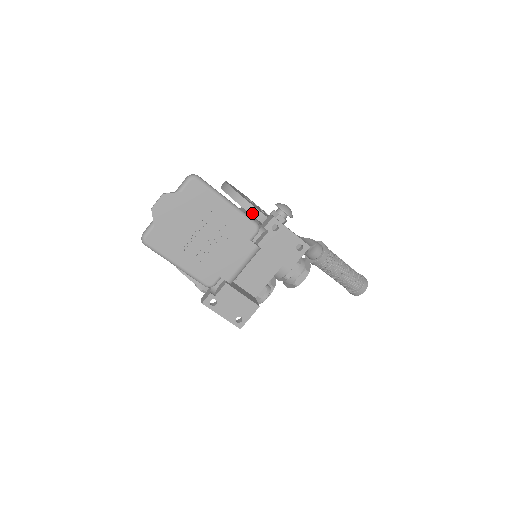
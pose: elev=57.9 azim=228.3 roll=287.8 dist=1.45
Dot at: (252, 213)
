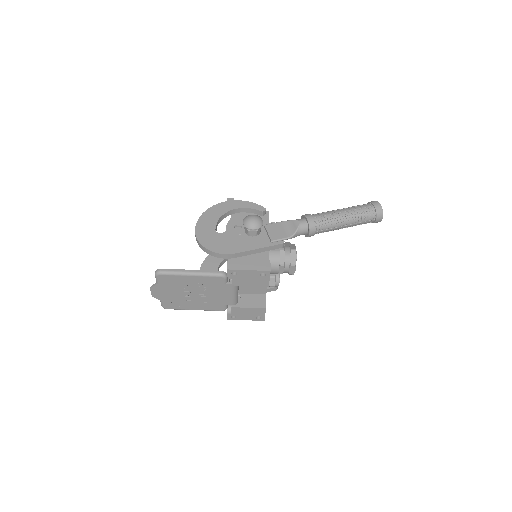
Dot at: (219, 257)
